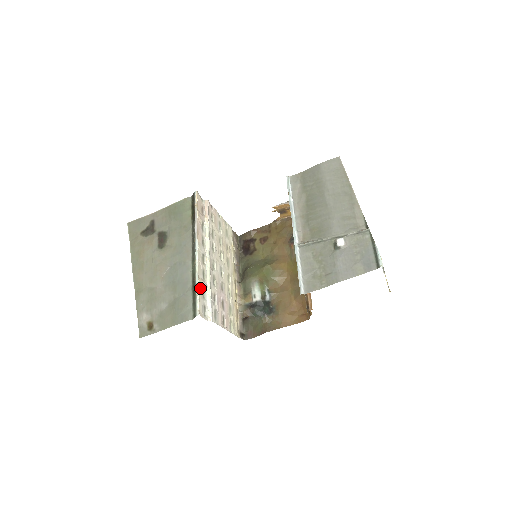
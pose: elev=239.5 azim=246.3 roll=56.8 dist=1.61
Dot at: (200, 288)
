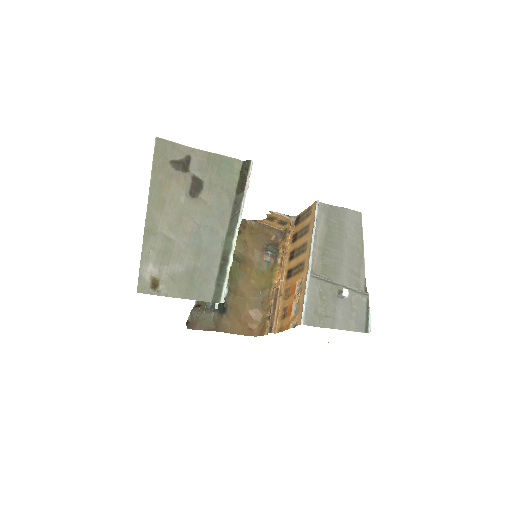
Dot at: occluded
